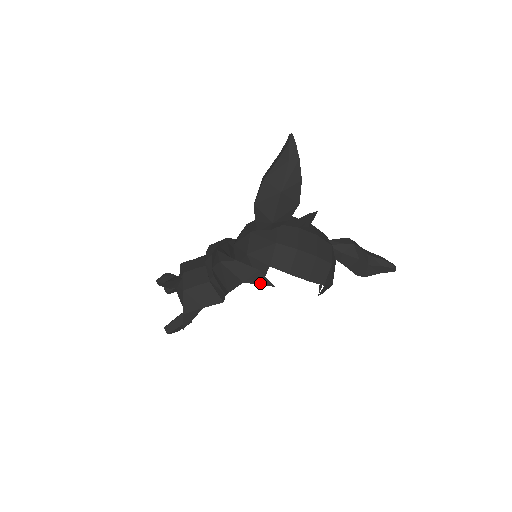
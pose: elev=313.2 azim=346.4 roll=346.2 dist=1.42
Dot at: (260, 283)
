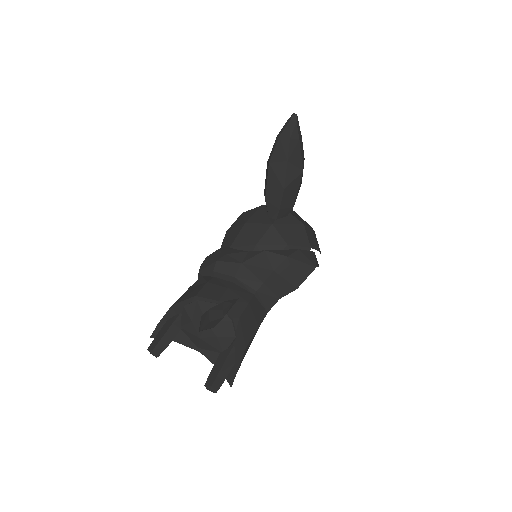
Dot at: (317, 265)
